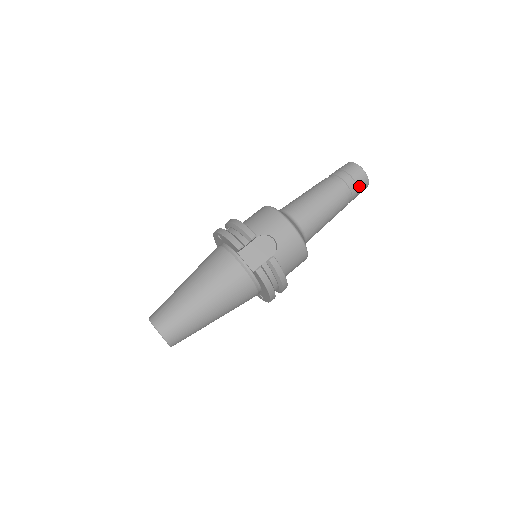
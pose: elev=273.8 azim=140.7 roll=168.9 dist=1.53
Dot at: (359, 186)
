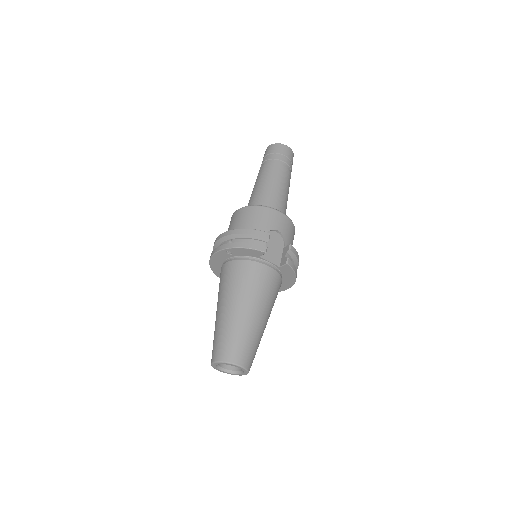
Dot at: (292, 162)
